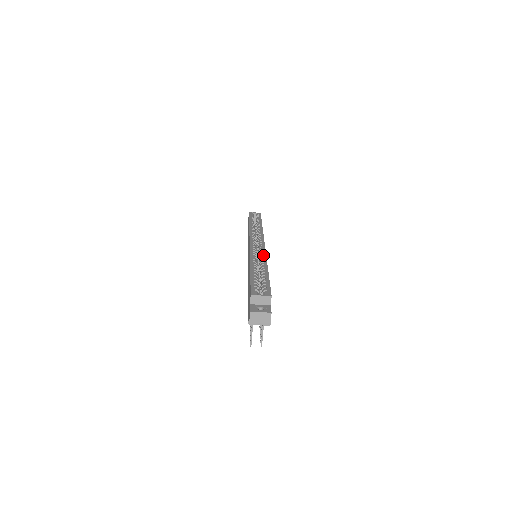
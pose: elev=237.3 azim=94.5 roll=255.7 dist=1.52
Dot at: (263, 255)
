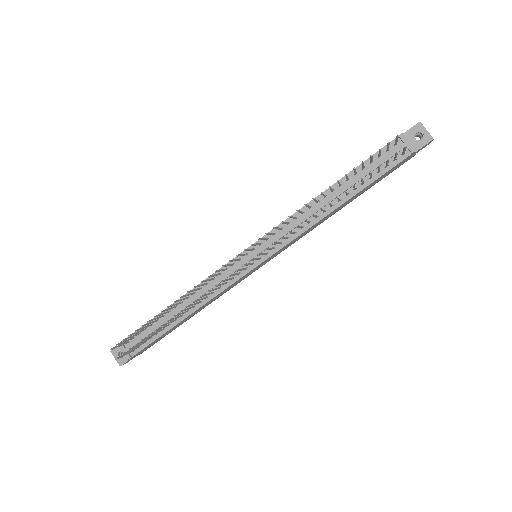
Dot at: occluded
